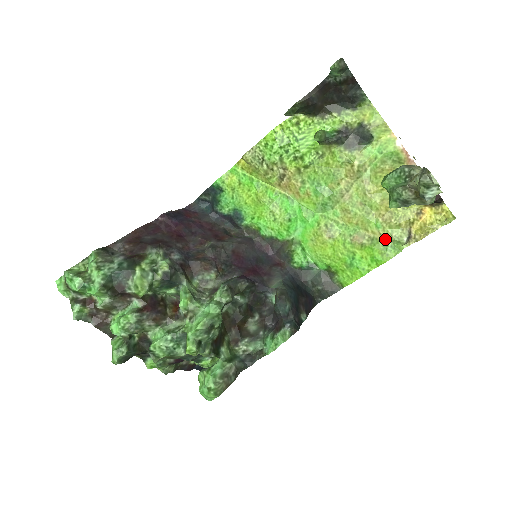
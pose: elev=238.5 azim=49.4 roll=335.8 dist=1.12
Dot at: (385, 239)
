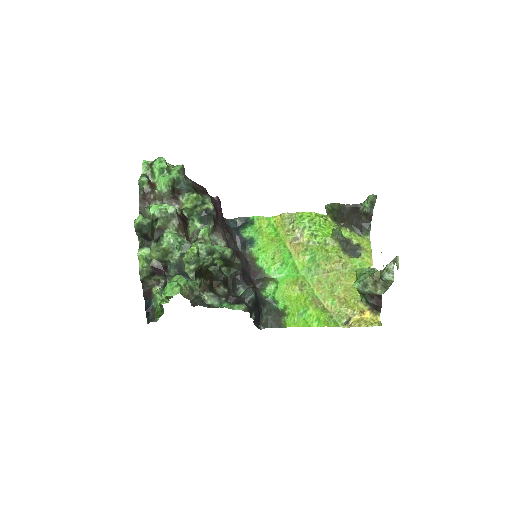
Dot at: (333, 313)
